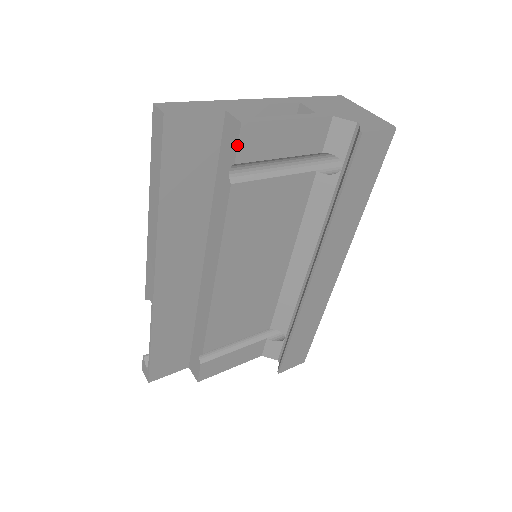
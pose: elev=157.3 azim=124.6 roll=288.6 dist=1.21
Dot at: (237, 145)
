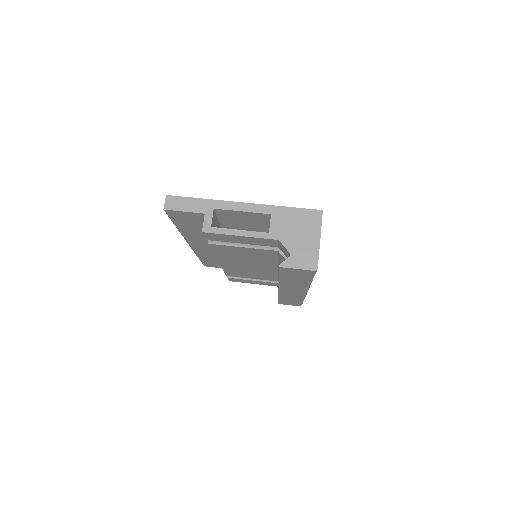
Dot at: (204, 236)
